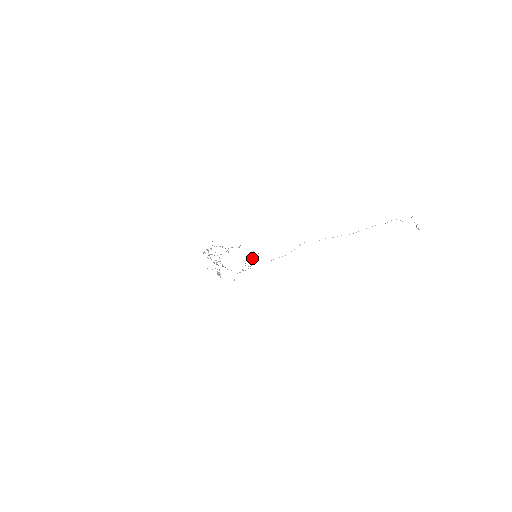
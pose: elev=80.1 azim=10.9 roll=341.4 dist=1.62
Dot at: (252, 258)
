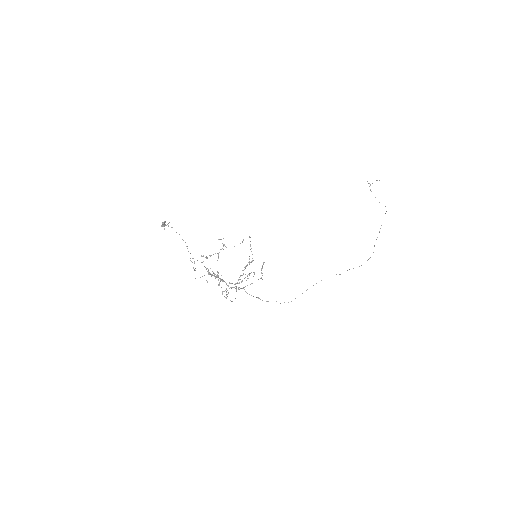
Dot at: (252, 261)
